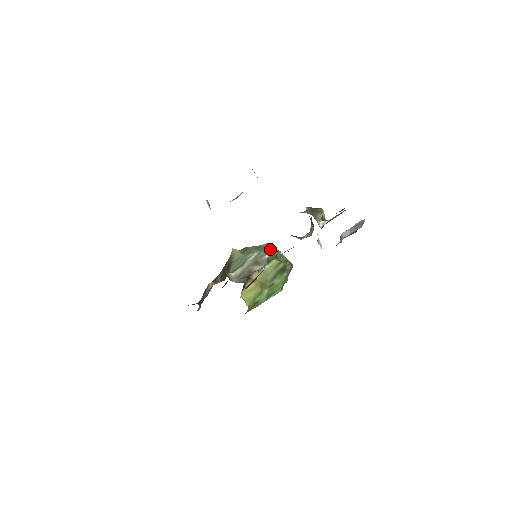
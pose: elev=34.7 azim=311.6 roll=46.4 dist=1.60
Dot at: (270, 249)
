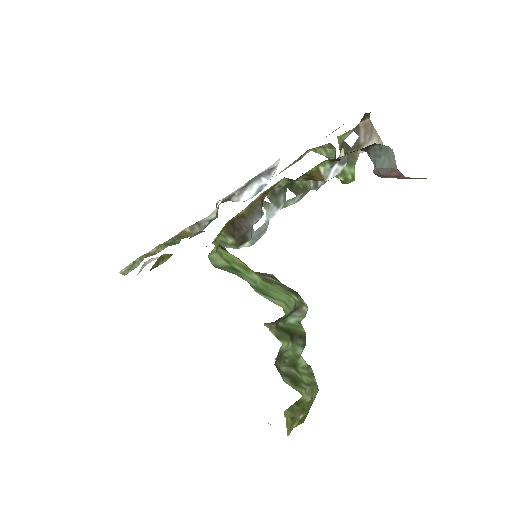
Dot at: occluded
